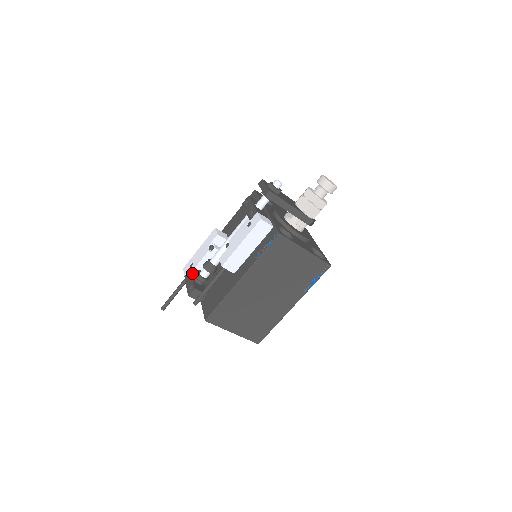
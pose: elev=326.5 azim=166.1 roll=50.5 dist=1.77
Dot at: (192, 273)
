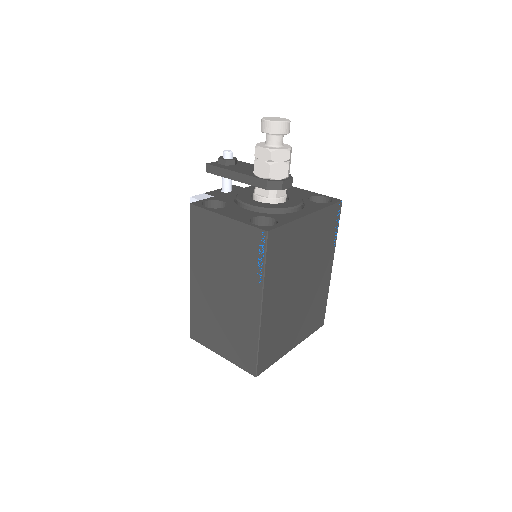
Dot at: occluded
